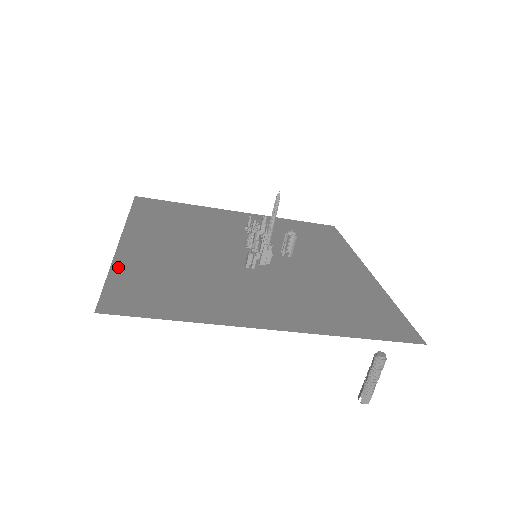
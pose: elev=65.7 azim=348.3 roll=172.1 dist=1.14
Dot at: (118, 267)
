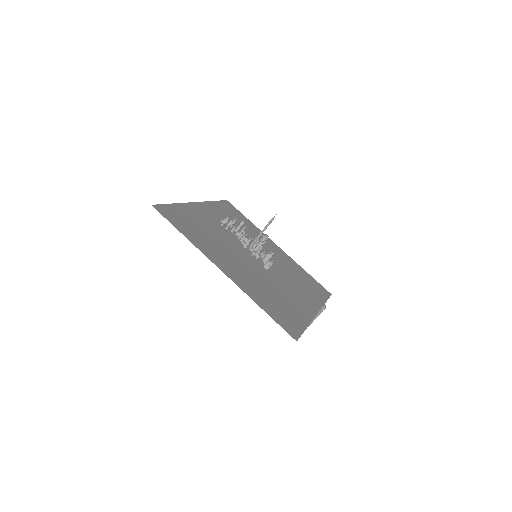
Dot at: (256, 301)
